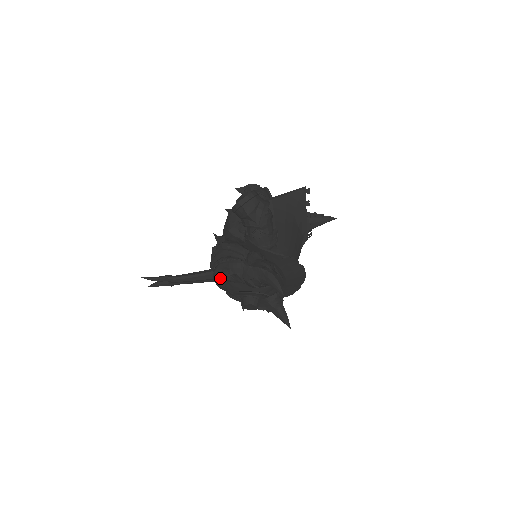
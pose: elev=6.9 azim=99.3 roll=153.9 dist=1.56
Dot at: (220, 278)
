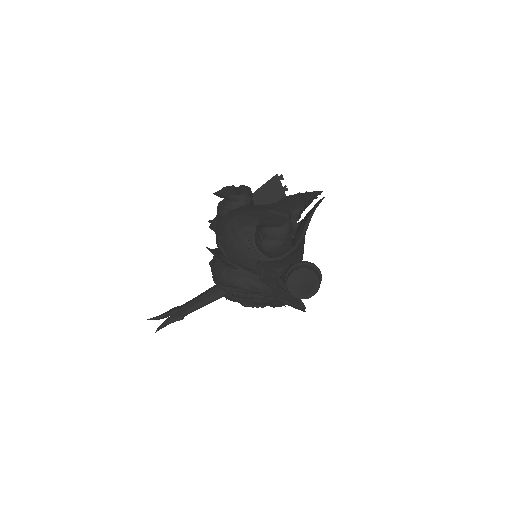
Dot at: occluded
